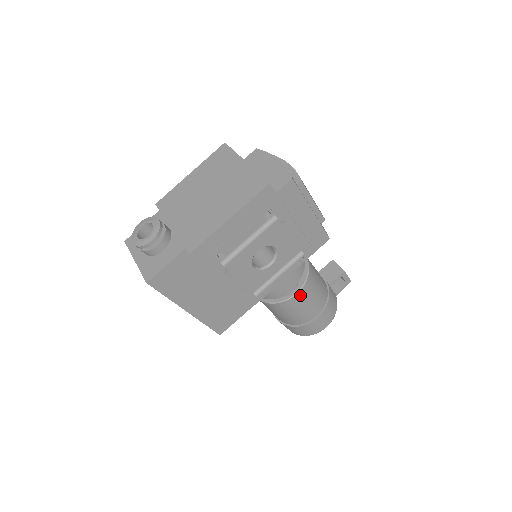
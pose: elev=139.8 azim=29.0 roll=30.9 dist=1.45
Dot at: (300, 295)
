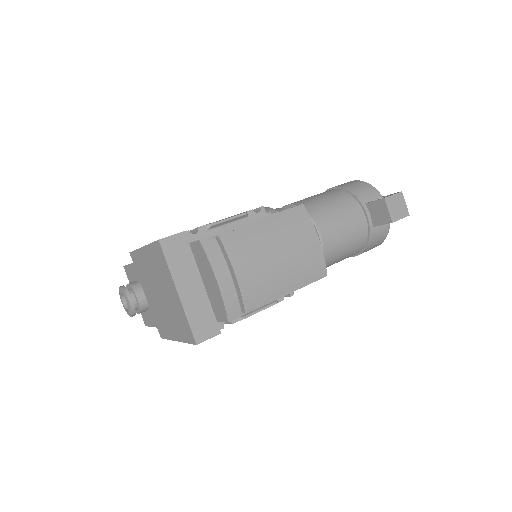
Dot at: occluded
